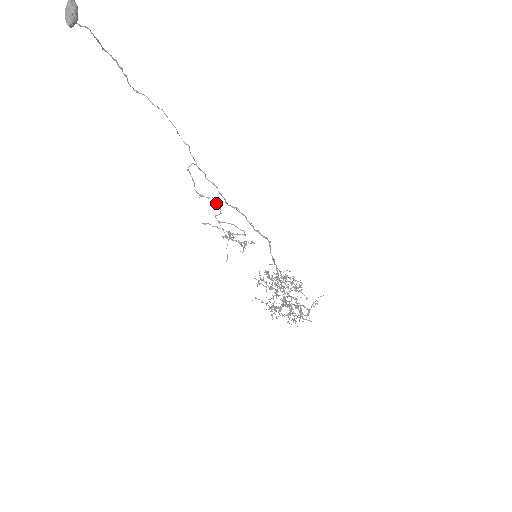
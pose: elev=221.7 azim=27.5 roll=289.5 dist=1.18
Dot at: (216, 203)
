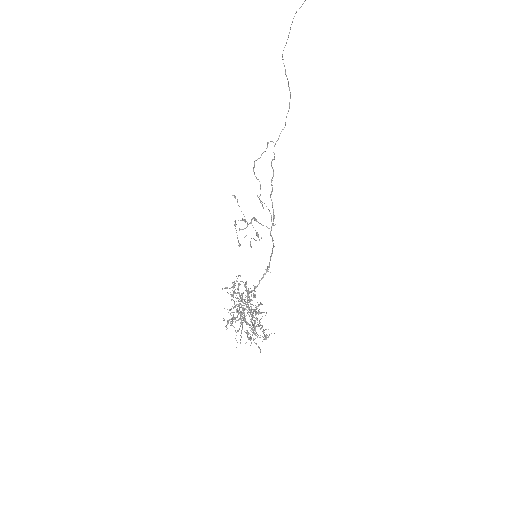
Dot at: occluded
